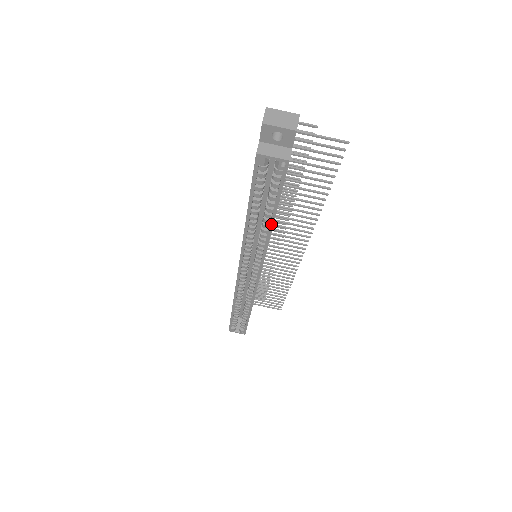
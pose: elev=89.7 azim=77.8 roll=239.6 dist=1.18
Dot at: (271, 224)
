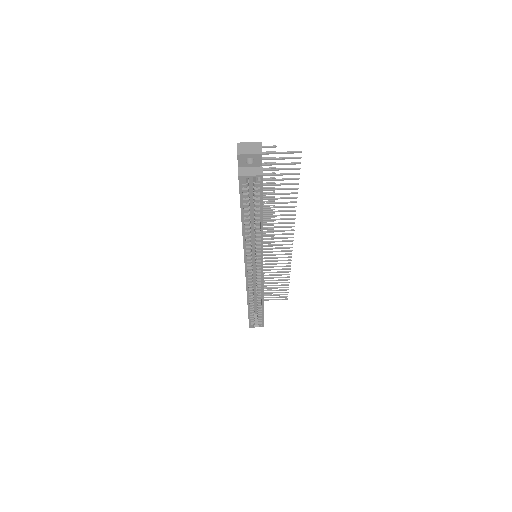
Dot at: (261, 225)
